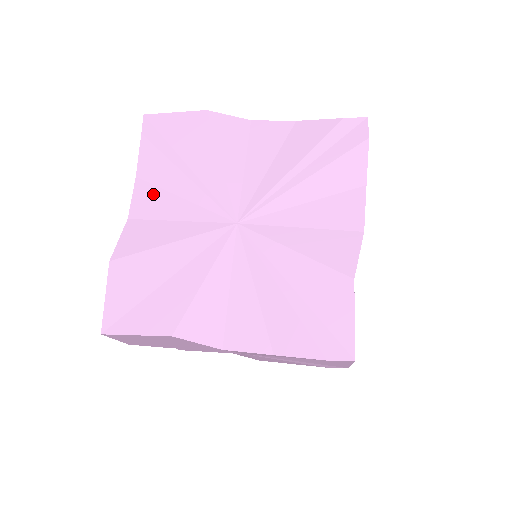
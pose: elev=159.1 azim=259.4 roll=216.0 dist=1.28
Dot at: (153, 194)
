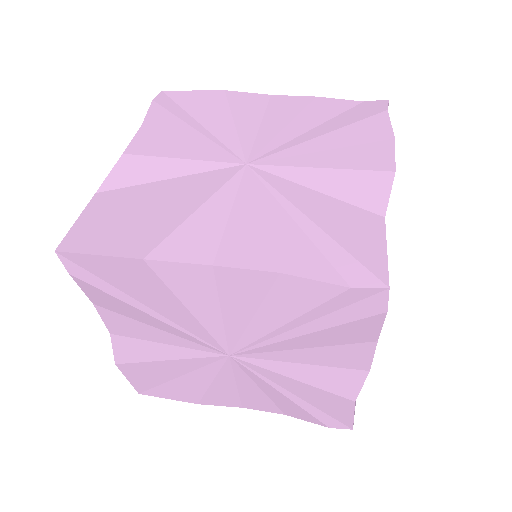
Dot at: (124, 321)
